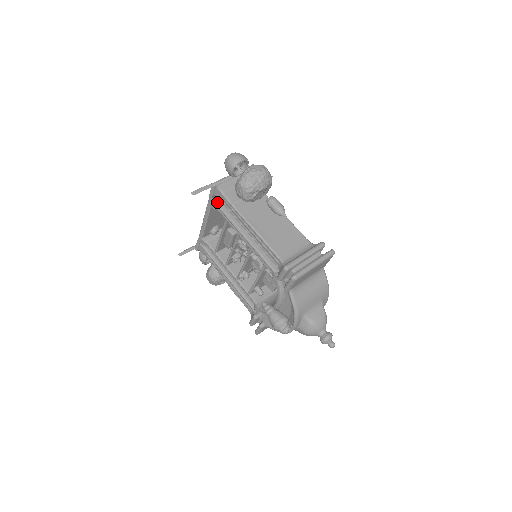
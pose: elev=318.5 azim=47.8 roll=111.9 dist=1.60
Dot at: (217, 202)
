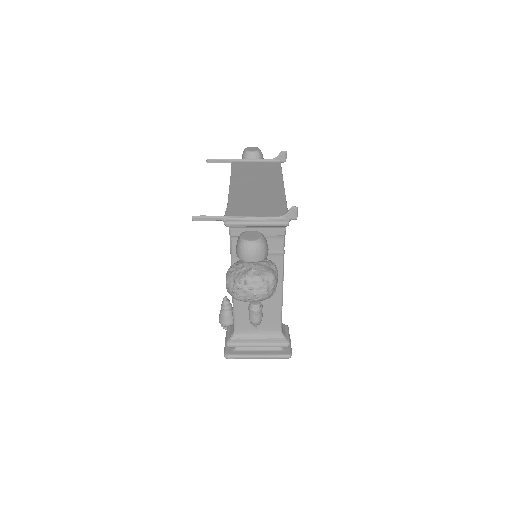
Dot at: occluded
